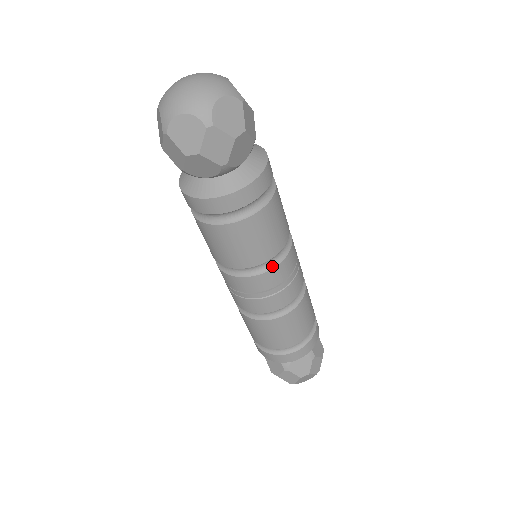
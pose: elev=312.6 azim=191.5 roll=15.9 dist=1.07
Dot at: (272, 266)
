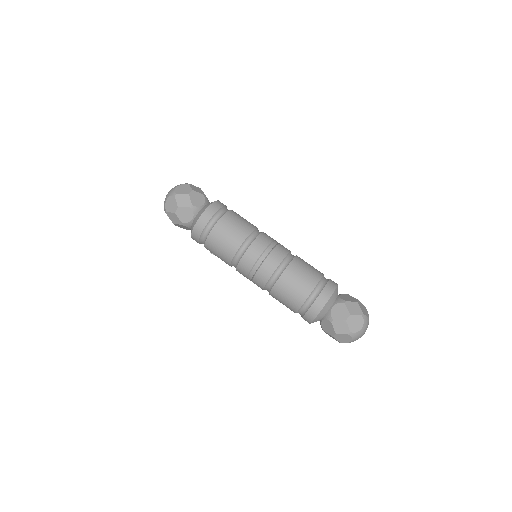
Dot at: (251, 243)
